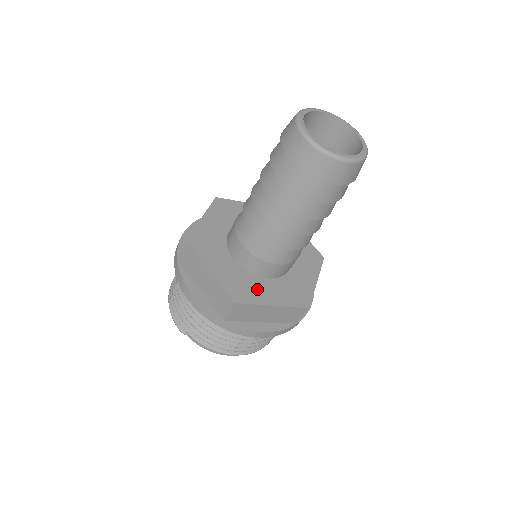
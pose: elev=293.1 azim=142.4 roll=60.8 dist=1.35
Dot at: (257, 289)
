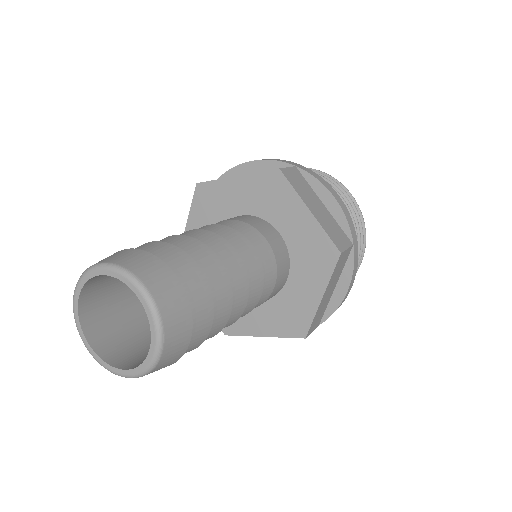
Dot at: occluded
